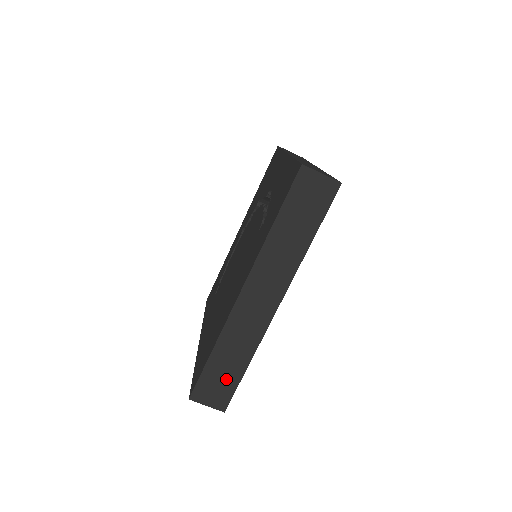
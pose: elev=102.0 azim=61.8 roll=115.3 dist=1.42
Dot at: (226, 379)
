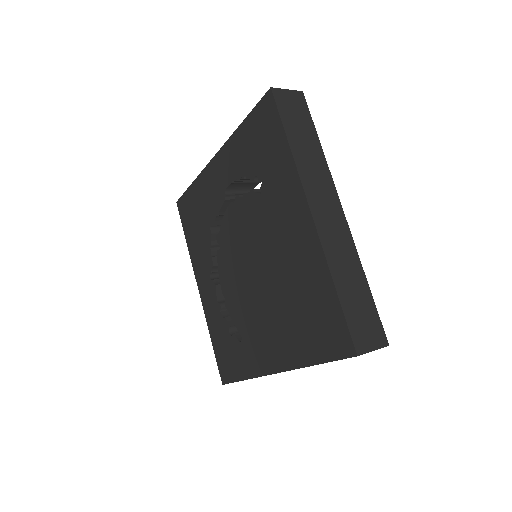
Dot at: (364, 308)
